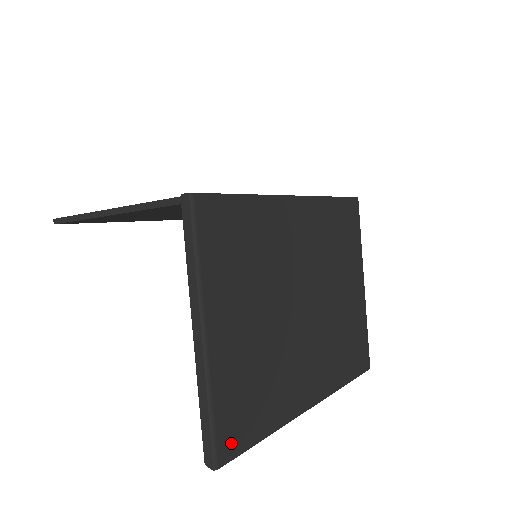
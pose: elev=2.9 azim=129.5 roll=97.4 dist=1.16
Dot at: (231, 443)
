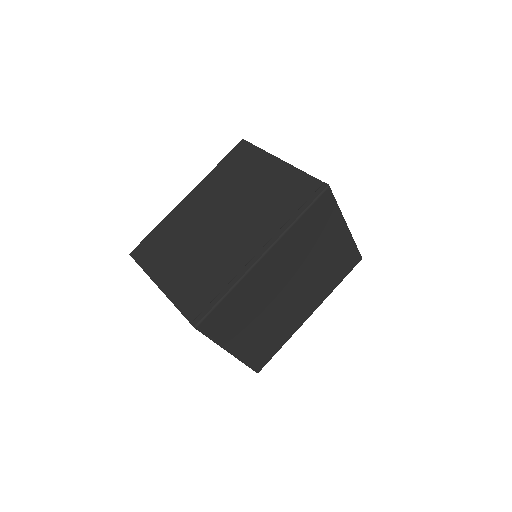
Dot at: (262, 363)
